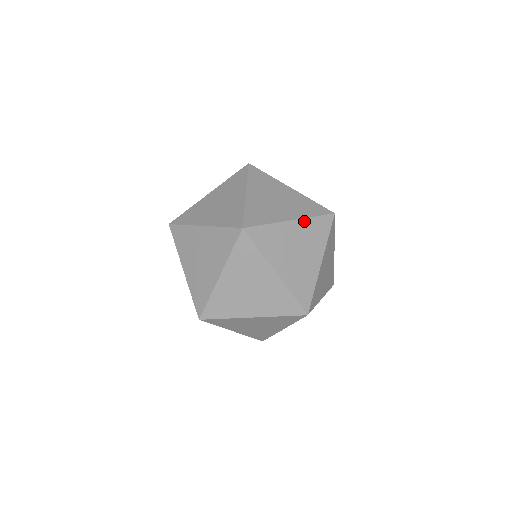
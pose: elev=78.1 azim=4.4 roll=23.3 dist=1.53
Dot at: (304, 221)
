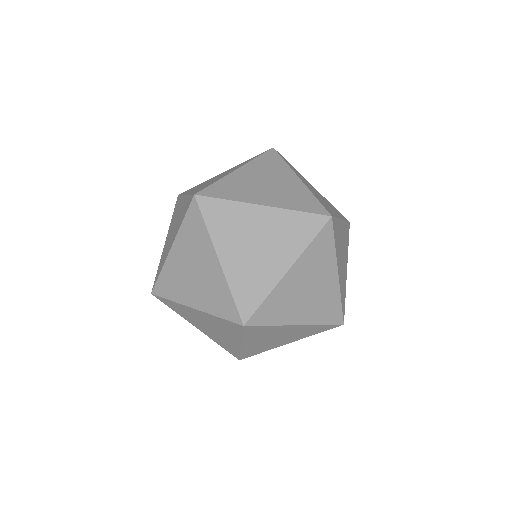
Dot at: (250, 164)
